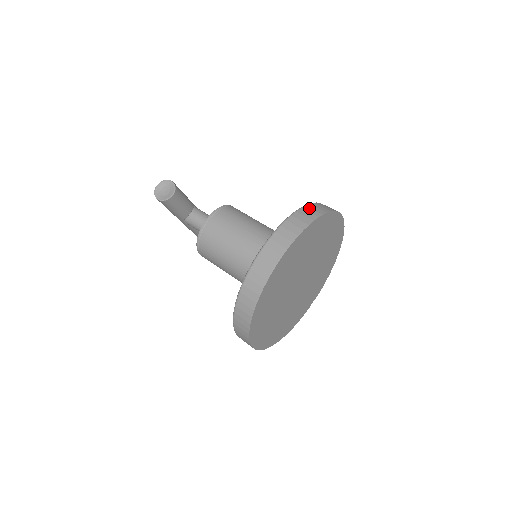
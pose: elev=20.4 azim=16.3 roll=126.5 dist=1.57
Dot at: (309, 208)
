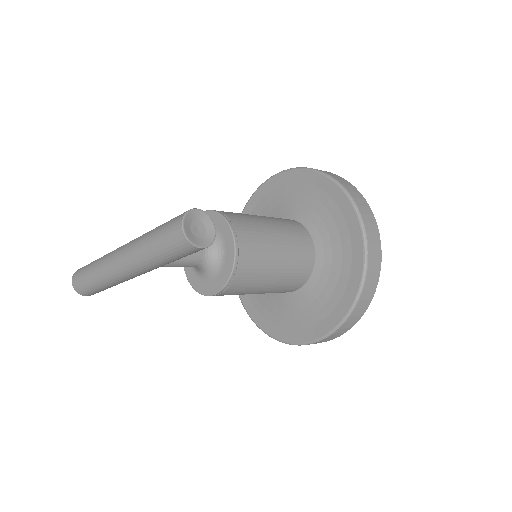
Dot at: (334, 176)
